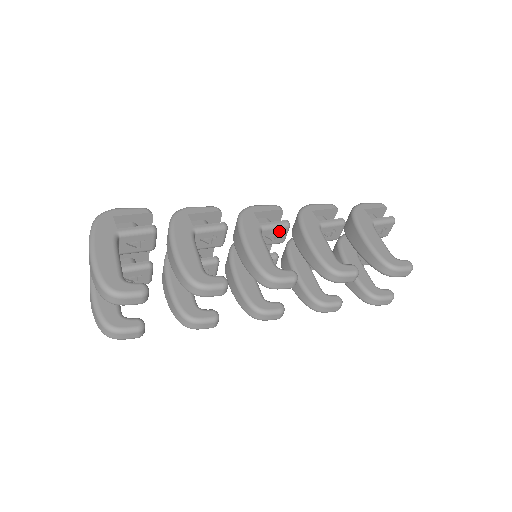
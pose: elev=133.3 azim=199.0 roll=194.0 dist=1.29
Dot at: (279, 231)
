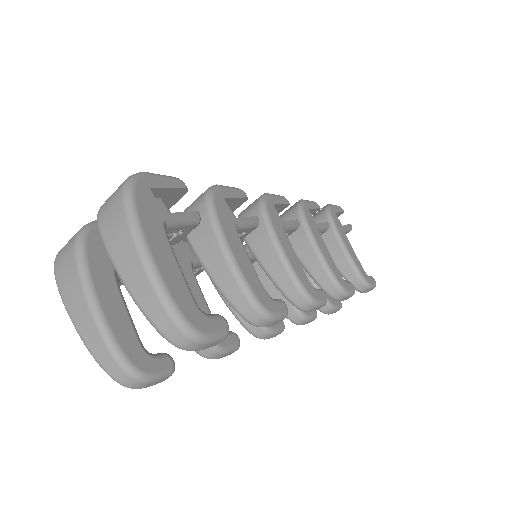
Dot at: (290, 232)
